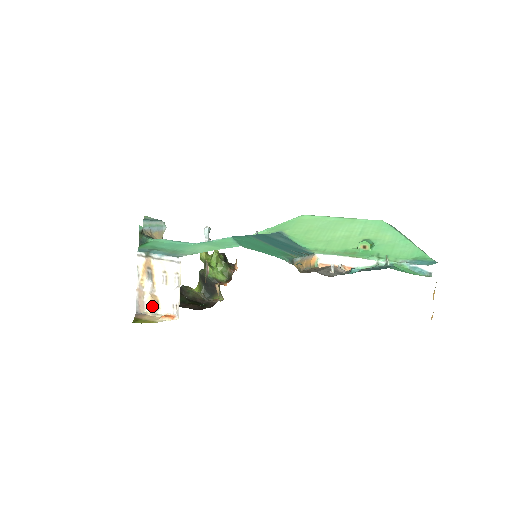
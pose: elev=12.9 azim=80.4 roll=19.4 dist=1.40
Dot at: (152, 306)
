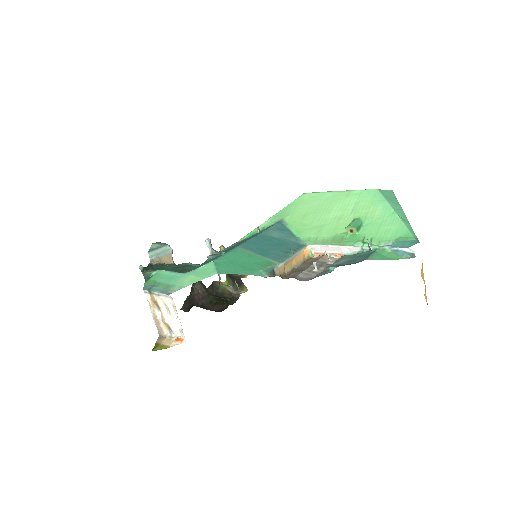
Dot at: (167, 330)
